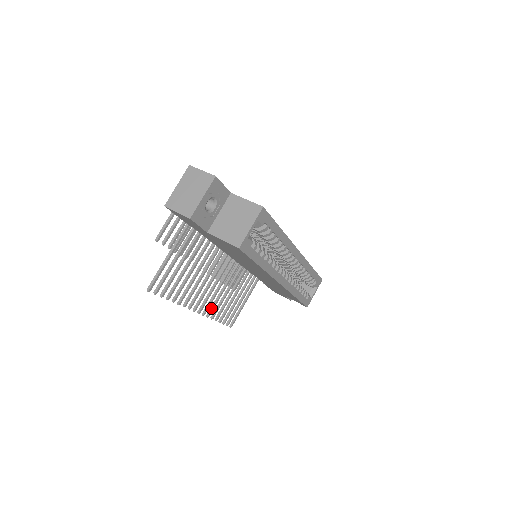
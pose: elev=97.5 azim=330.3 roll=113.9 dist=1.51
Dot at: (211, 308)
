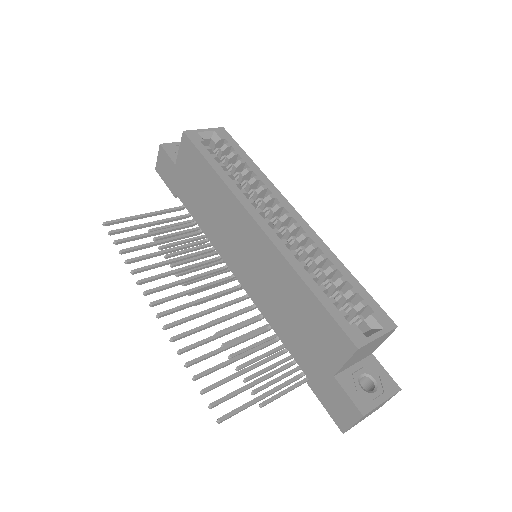
Dot at: (183, 334)
